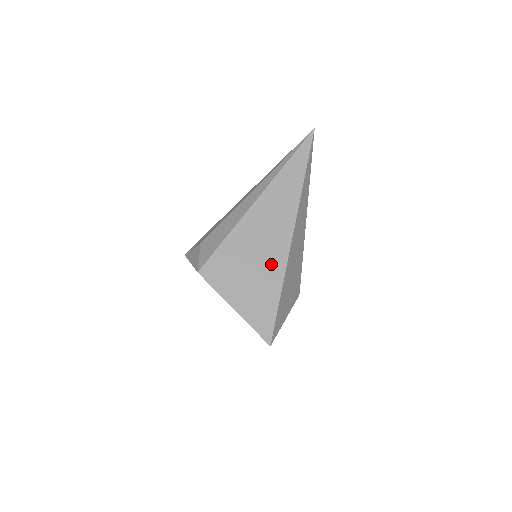
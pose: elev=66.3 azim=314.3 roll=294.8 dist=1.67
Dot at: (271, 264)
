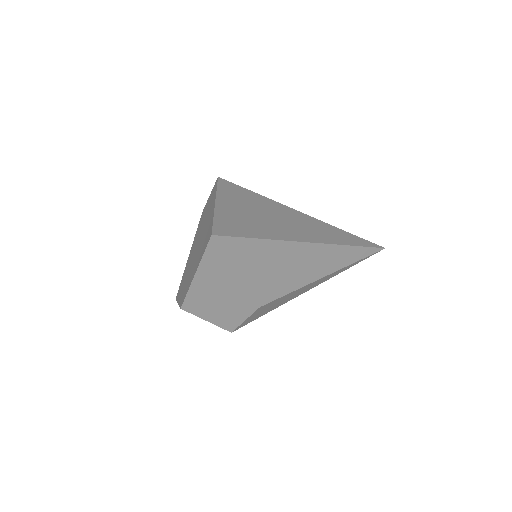
Dot at: (278, 228)
